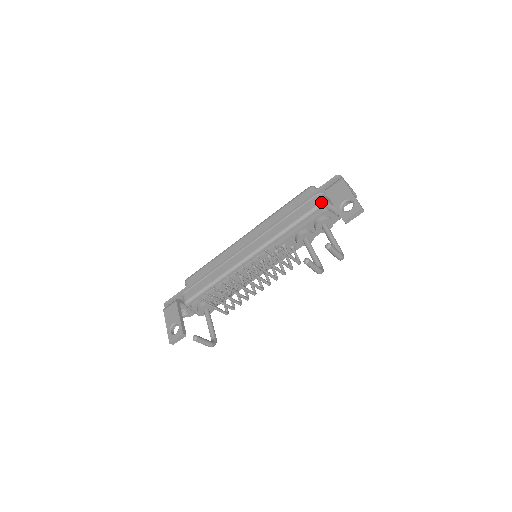
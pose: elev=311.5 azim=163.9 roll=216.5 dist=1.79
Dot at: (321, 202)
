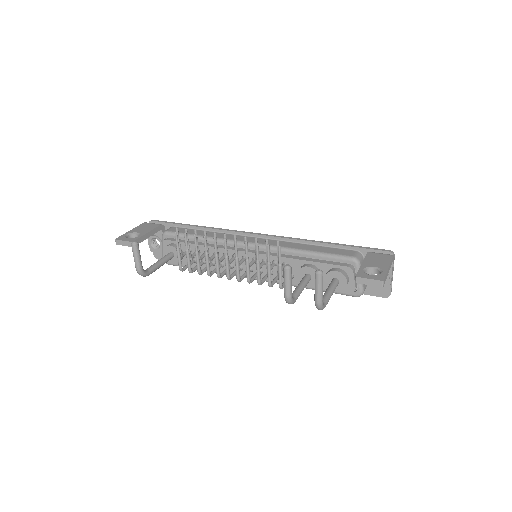
Dot at: (354, 257)
